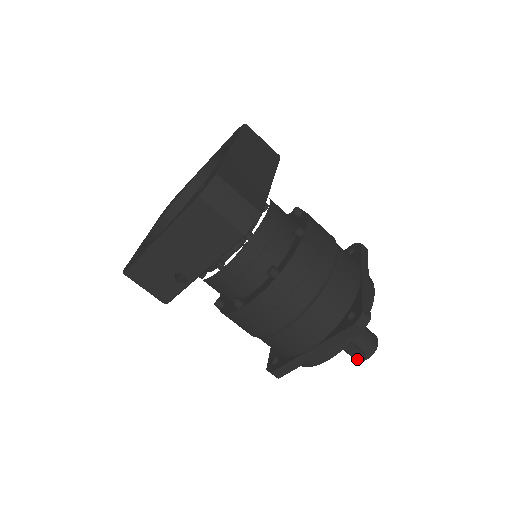
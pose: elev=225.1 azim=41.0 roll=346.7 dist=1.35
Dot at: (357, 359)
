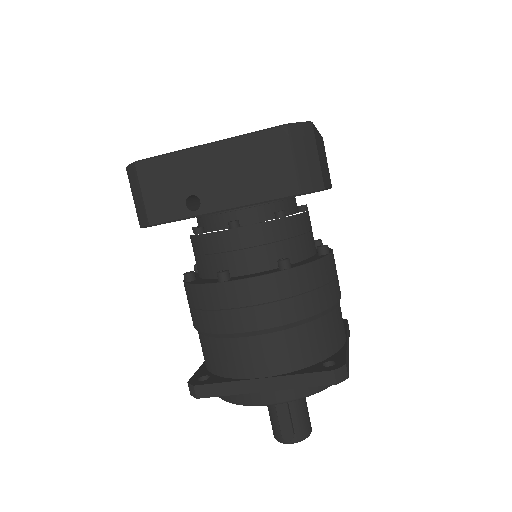
Dot at: (283, 436)
